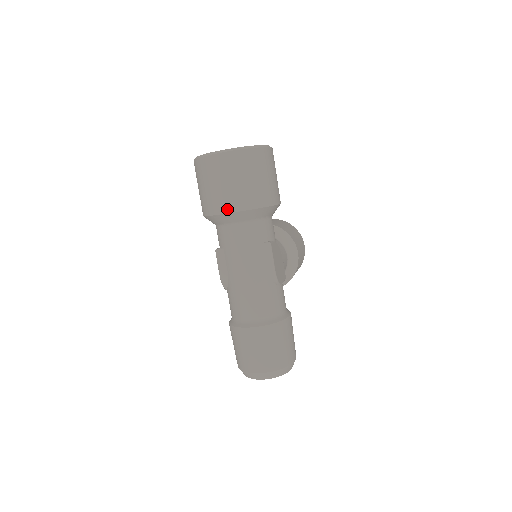
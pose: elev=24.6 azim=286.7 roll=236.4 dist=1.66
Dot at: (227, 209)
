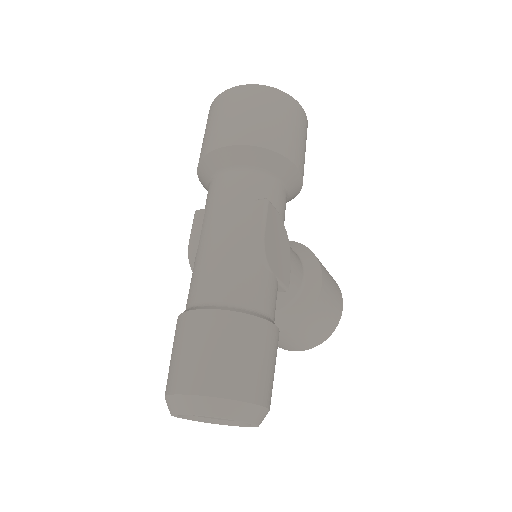
Dot at: (221, 143)
